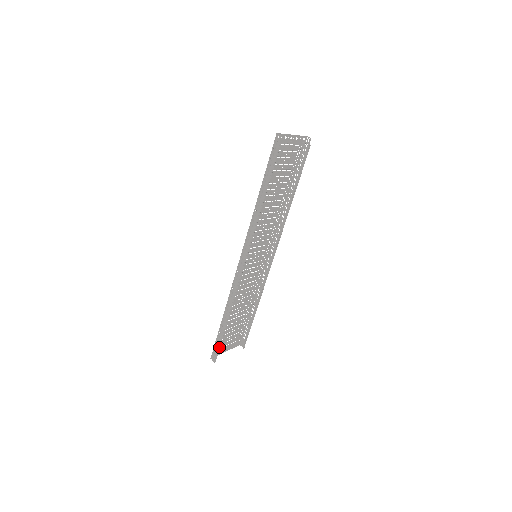
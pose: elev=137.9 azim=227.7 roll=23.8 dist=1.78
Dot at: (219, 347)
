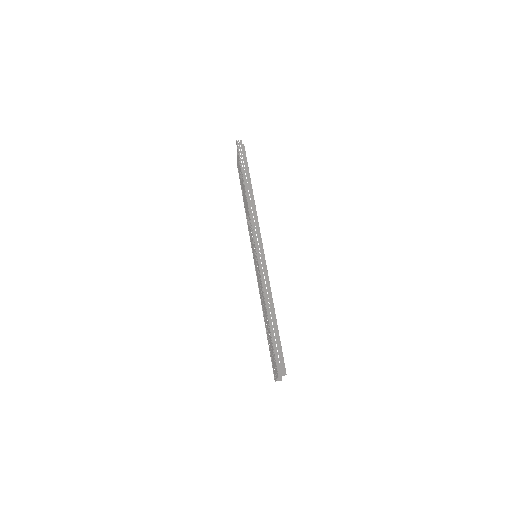
Dot at: occluded
